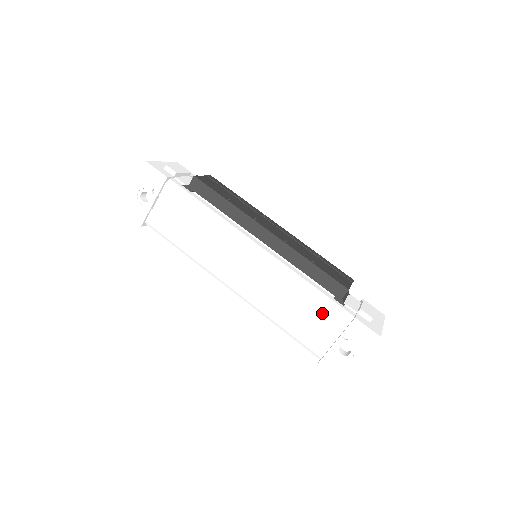
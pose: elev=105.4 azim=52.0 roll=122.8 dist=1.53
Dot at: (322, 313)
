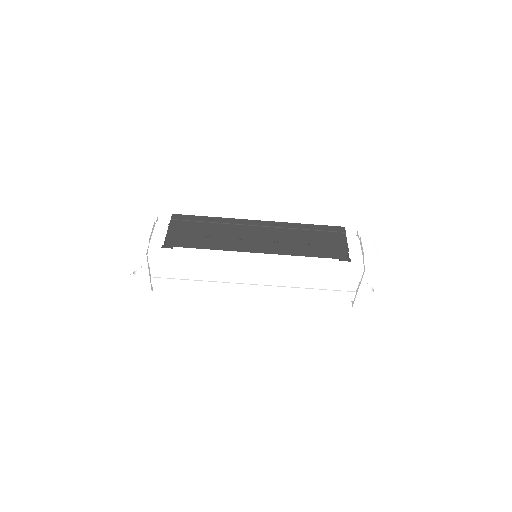
Dot at: (337, 277)
